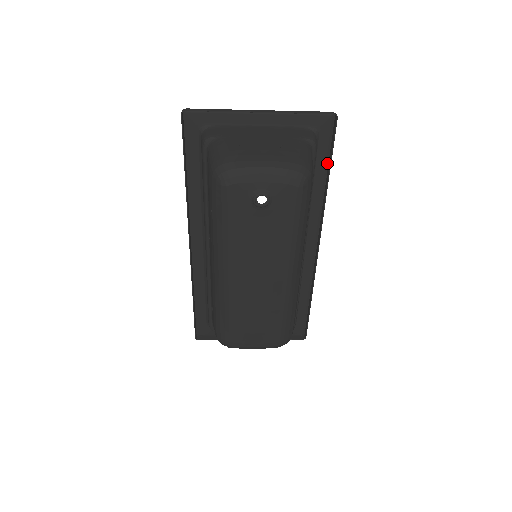
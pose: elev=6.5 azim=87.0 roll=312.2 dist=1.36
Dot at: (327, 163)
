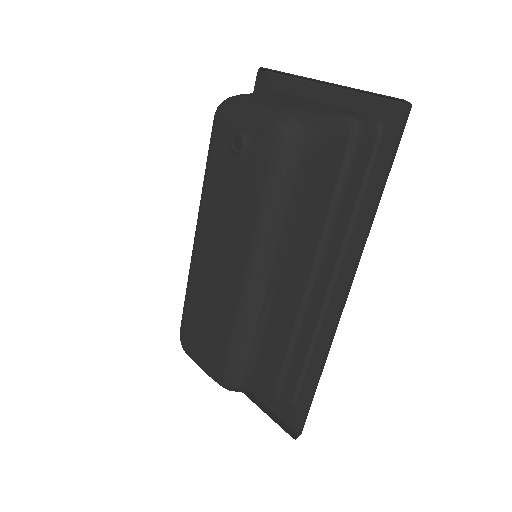
Dot at: (385, 176)
